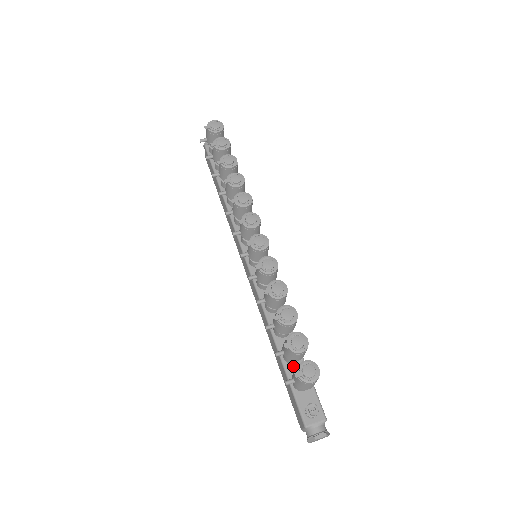
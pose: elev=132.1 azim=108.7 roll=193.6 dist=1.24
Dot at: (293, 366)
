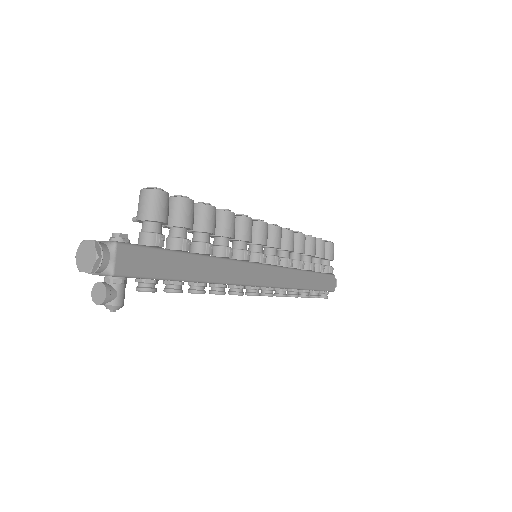
Dot at: occluded
